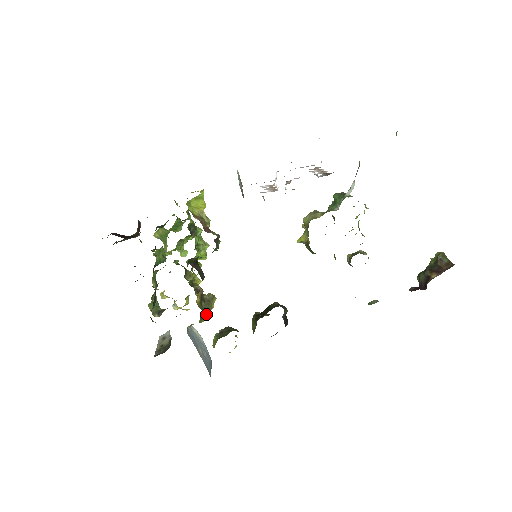
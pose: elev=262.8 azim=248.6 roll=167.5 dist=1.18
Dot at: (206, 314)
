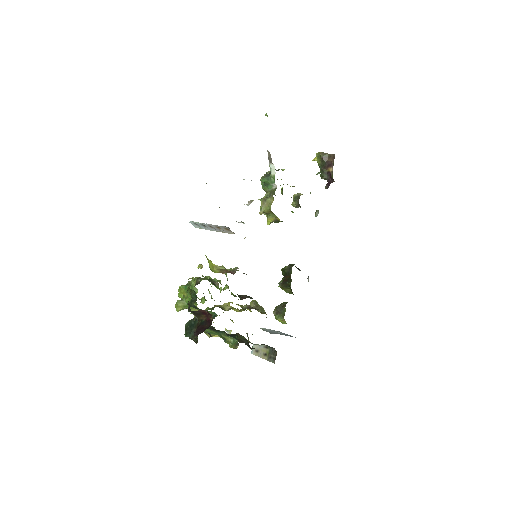
Dot at: occluded
